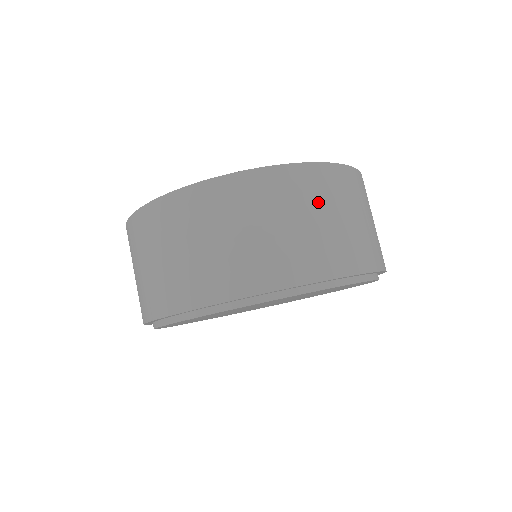
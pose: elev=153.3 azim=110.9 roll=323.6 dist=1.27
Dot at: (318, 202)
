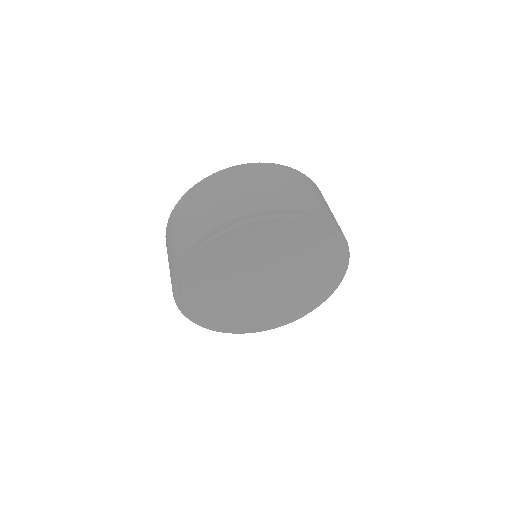
Dot at: (269, 178)
